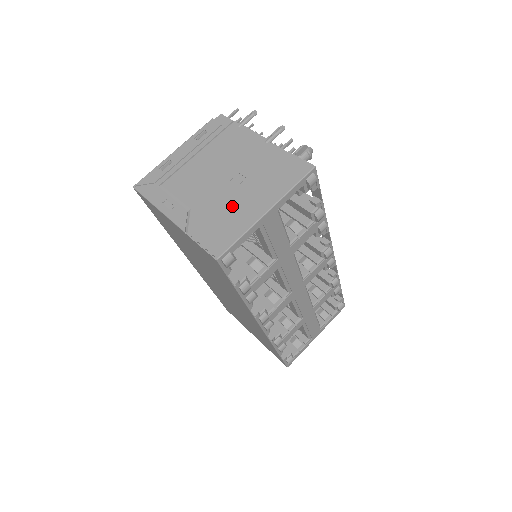
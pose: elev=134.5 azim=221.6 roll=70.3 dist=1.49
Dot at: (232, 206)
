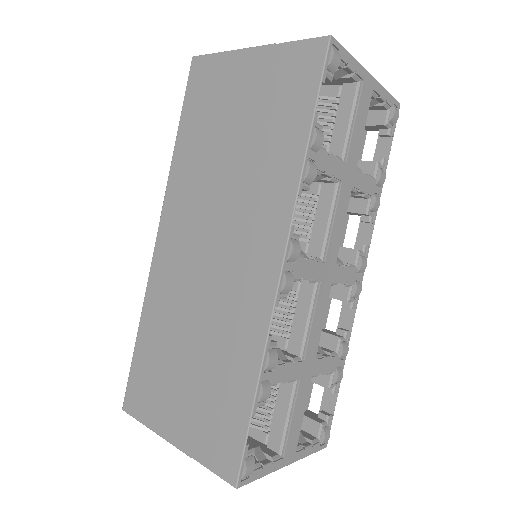
Dot at: occluded
